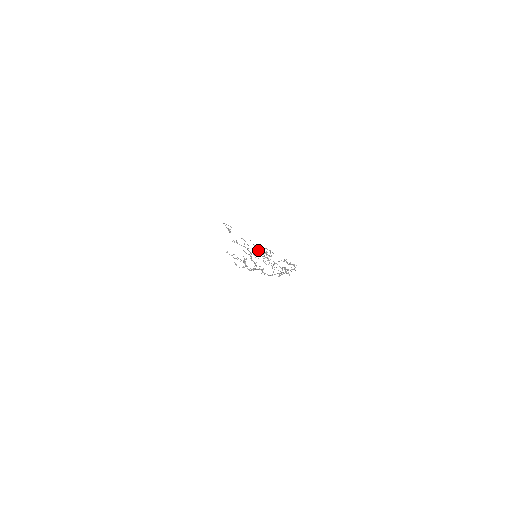
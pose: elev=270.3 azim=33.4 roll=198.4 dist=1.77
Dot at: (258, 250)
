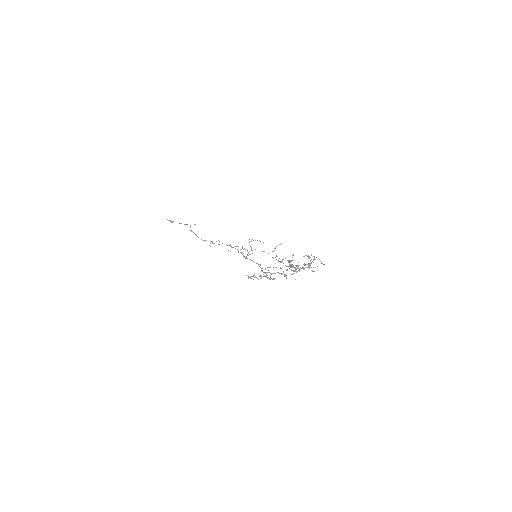
Dot at: (281, 261)
